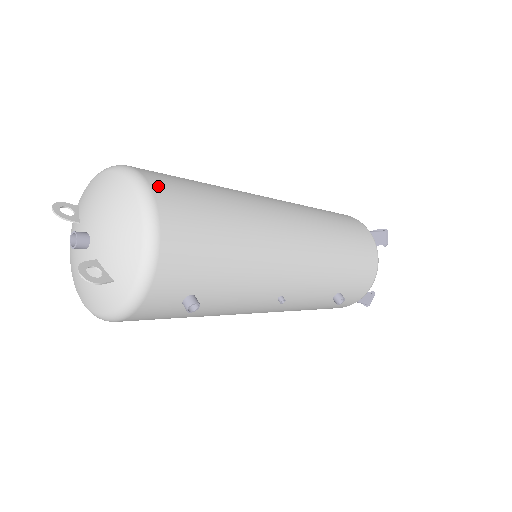
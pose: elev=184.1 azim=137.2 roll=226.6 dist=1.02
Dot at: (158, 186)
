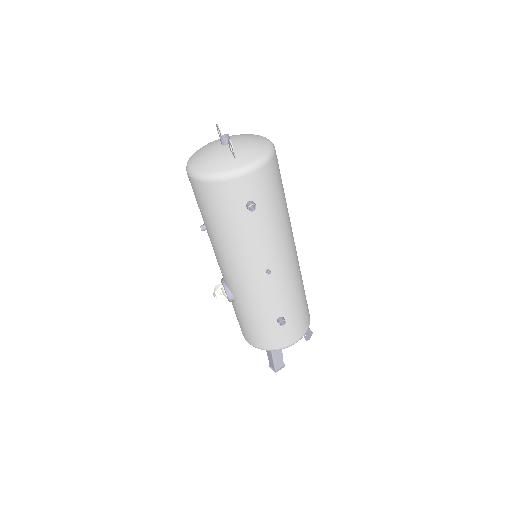
Dot at: occluded
